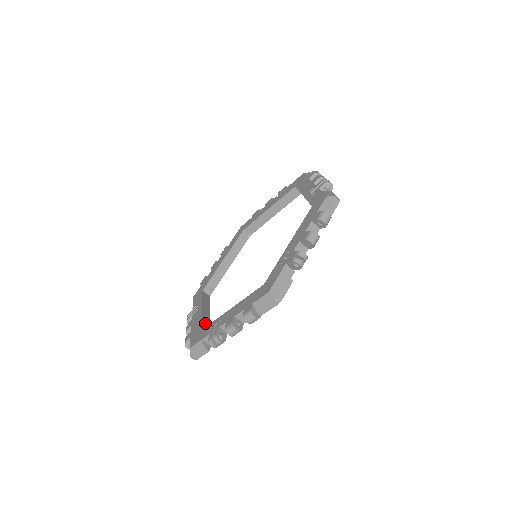
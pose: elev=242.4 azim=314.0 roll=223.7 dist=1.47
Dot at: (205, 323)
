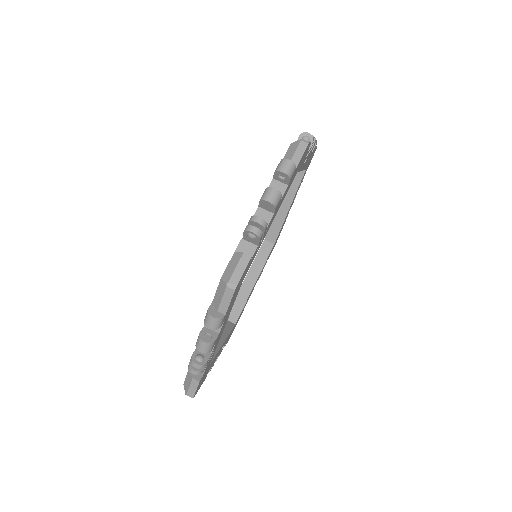
Dot at: occluded
